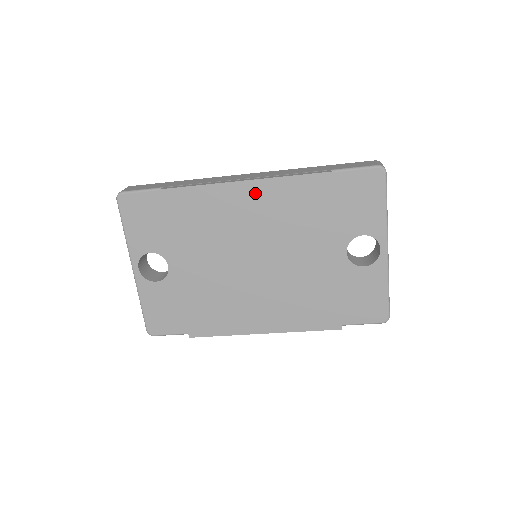
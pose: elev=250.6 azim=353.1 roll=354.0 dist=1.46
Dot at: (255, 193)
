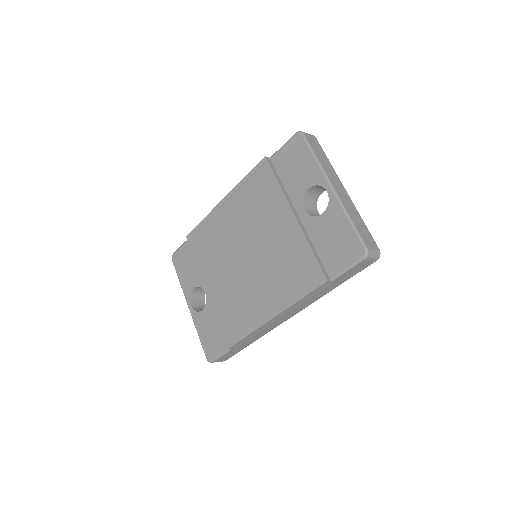
Dot at: (231, 203)
